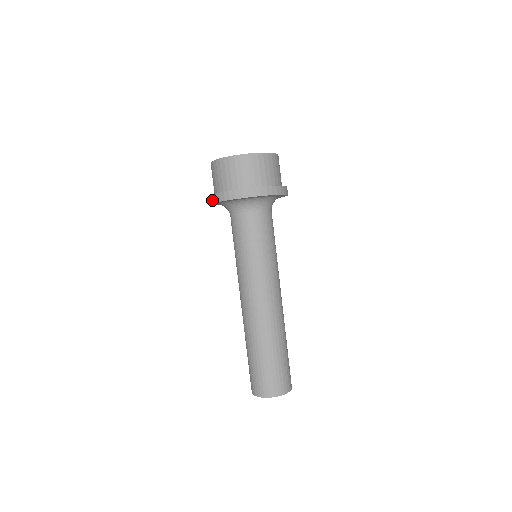
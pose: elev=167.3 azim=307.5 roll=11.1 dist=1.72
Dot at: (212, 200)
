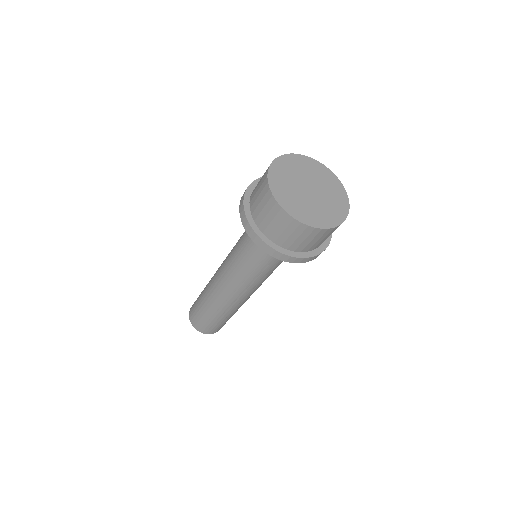
Dot at: (242, 216)
